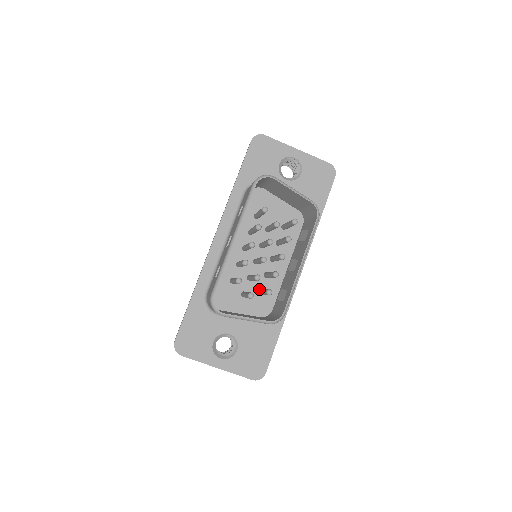
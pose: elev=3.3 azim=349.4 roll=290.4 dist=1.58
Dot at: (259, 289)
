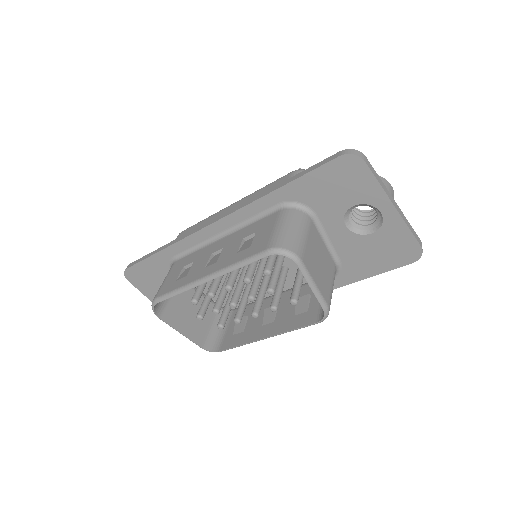
Dot at: (232, 289)
